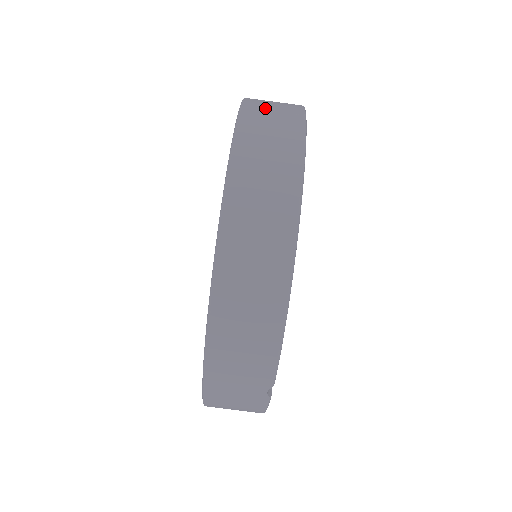
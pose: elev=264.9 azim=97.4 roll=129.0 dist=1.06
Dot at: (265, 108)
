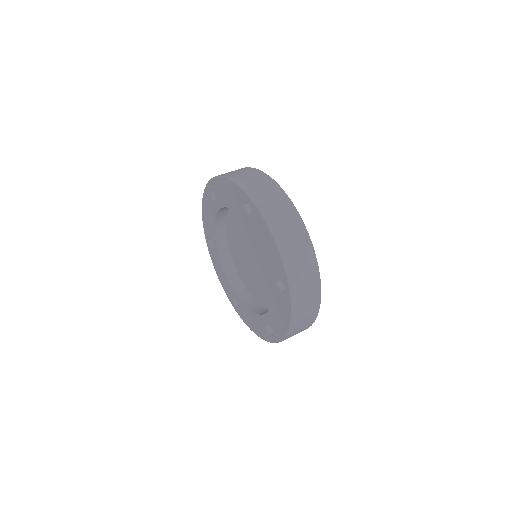
Dot at: occluded
